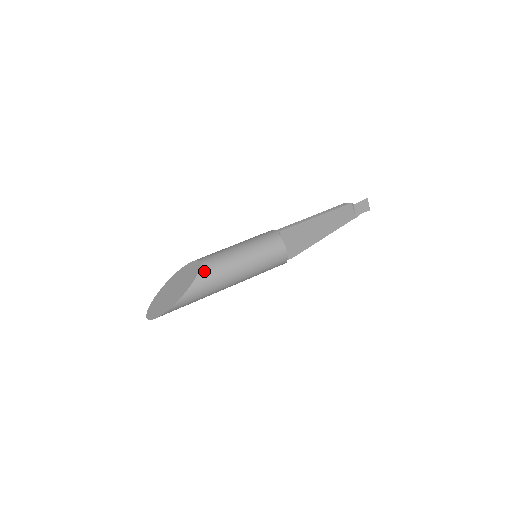
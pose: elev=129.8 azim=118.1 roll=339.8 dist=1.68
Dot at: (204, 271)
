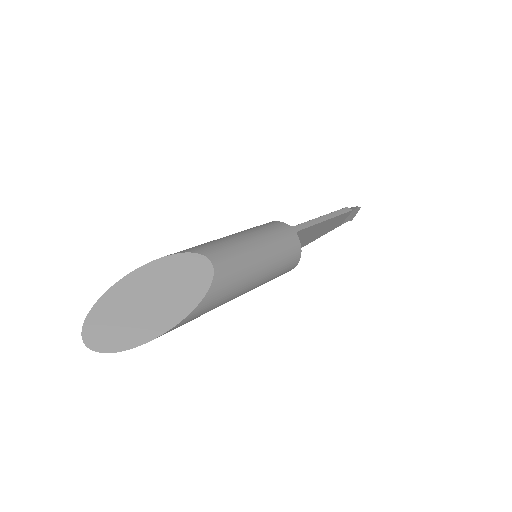
Dot at: (219, 282)
